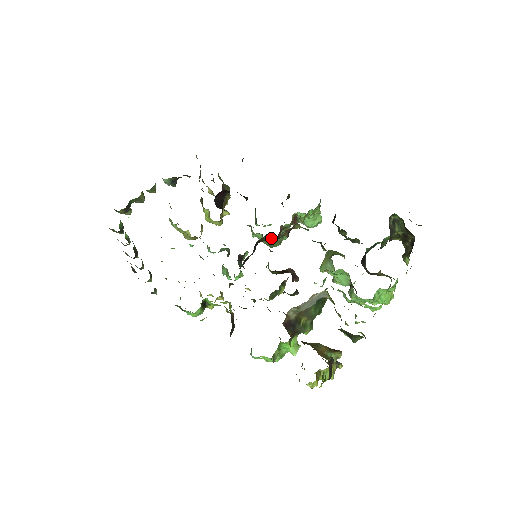
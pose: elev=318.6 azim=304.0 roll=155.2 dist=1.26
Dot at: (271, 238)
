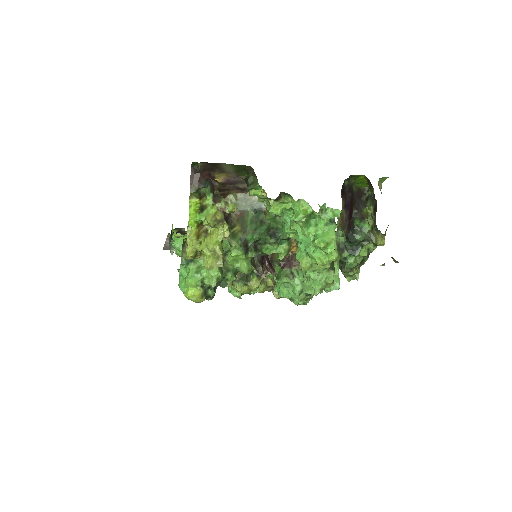
Dot at: occluded
